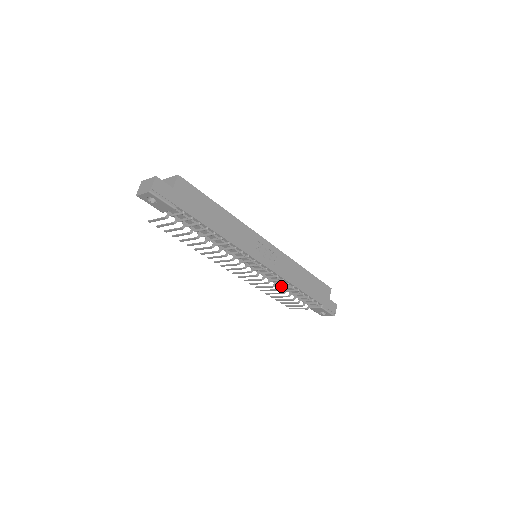
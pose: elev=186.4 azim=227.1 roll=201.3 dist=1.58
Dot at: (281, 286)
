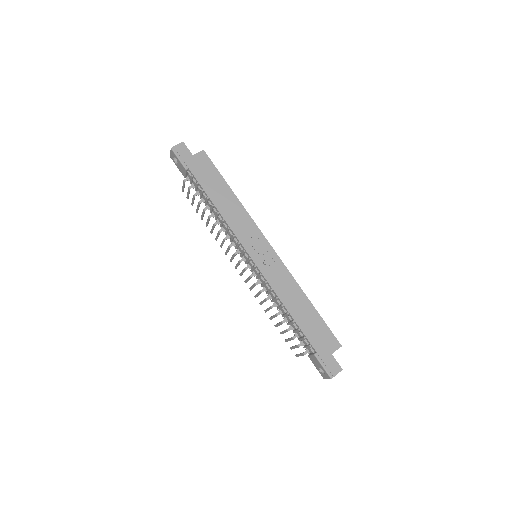
Dot at: (276, 305)
